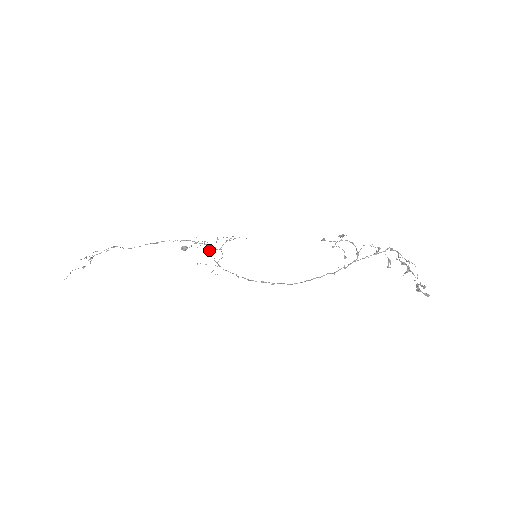
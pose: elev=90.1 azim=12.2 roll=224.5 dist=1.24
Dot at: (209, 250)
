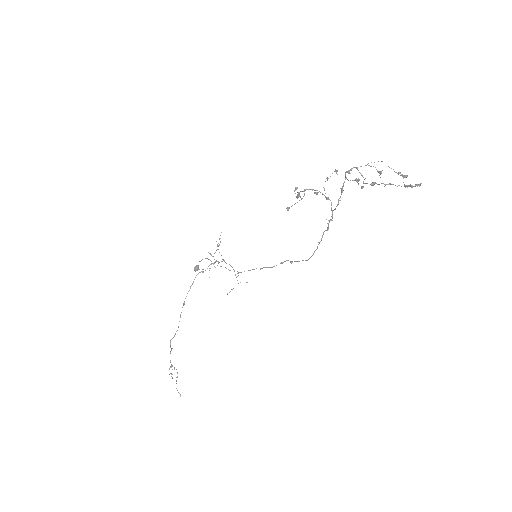
Dot at: occluded
